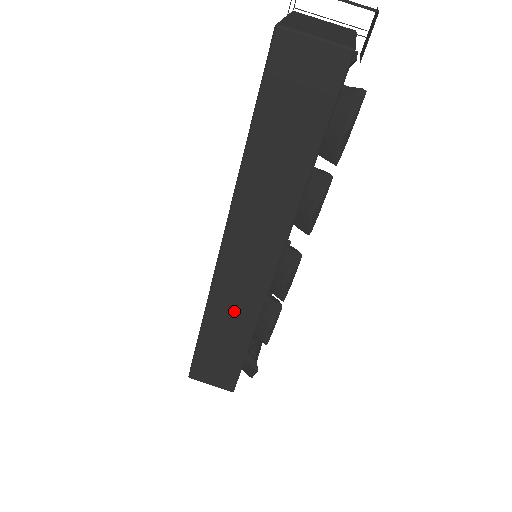
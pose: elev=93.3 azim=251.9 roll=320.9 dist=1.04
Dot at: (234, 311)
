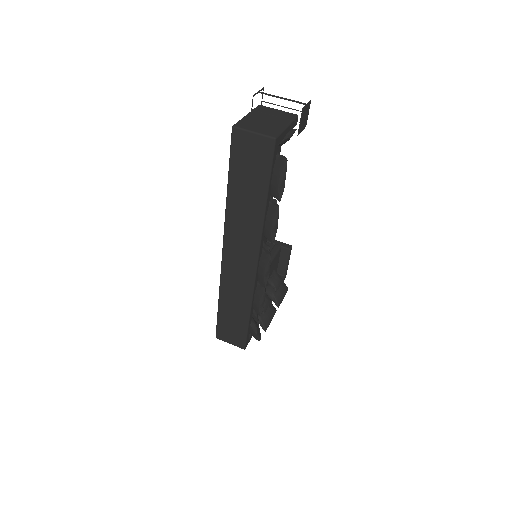
Dot at: (236, 292)
